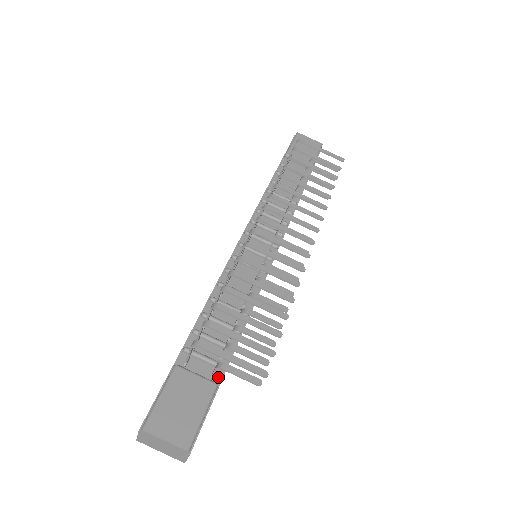
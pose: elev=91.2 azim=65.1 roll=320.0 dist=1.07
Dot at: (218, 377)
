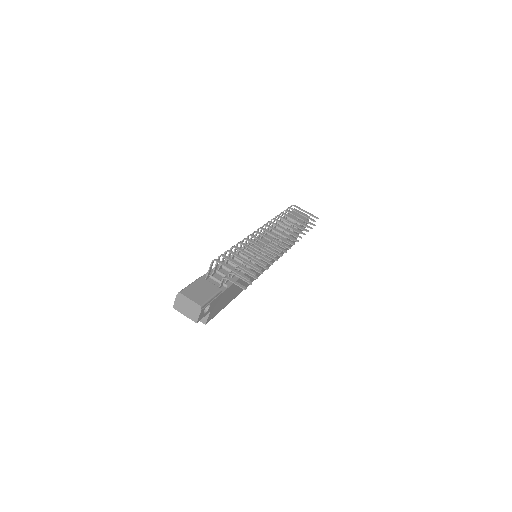
Dot at: (223, 289)
